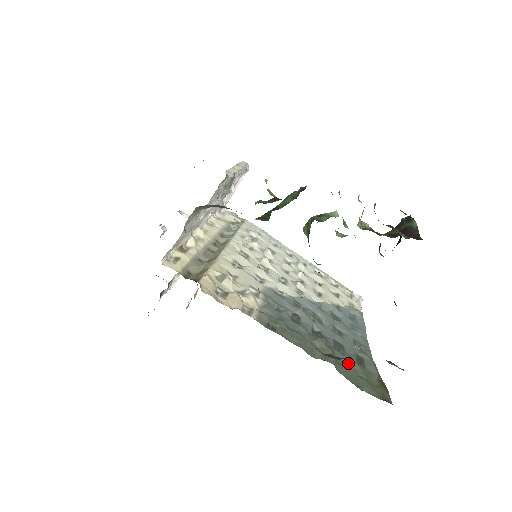
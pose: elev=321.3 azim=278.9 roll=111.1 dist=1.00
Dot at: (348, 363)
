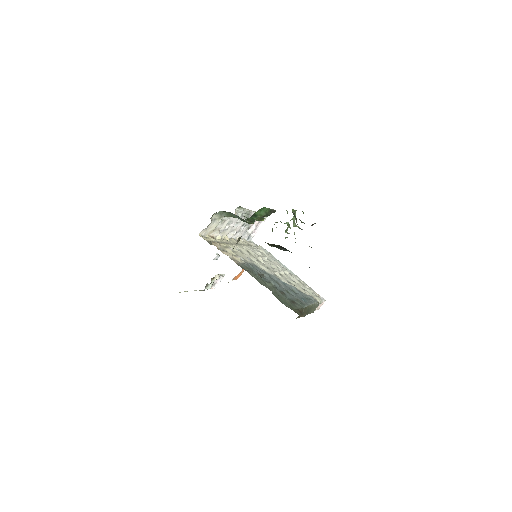
Dot at: (283, 297)
